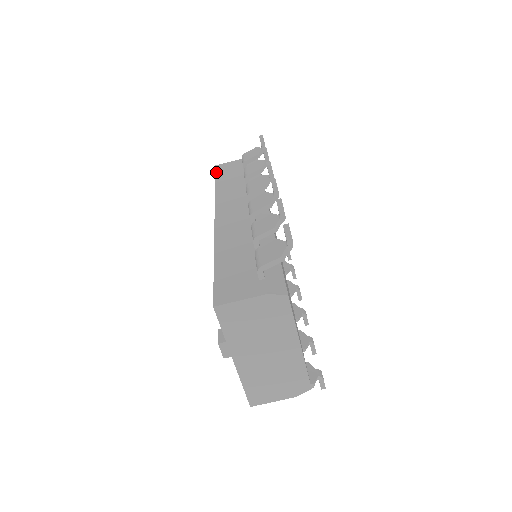
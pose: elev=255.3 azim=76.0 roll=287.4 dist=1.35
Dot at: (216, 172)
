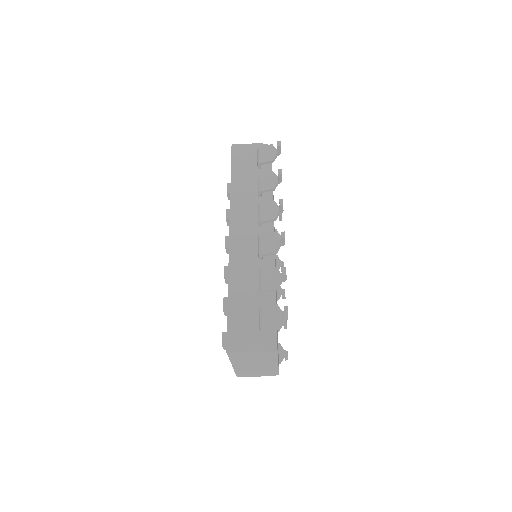
Dot at: (232, 158)
